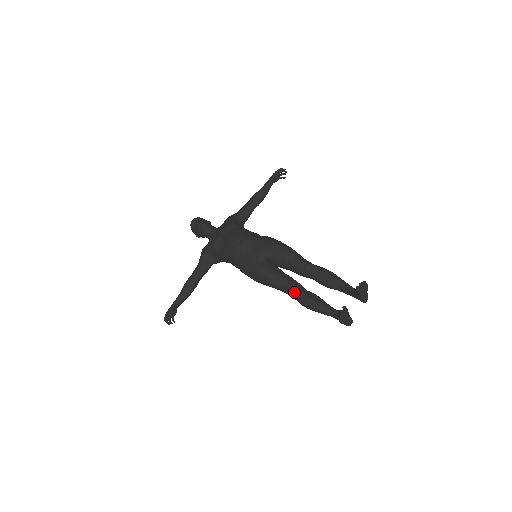
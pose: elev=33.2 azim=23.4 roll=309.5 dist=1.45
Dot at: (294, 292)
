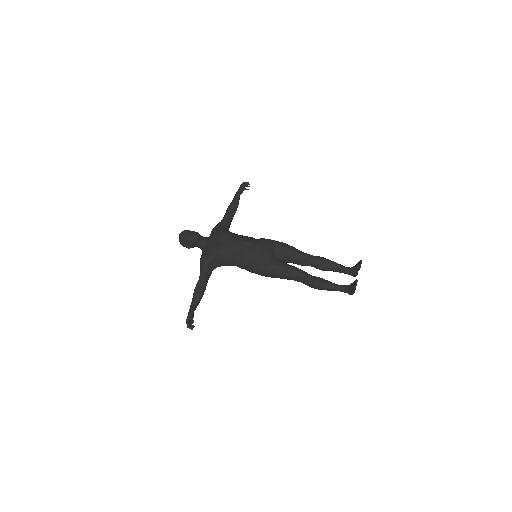
Dot at: (306, 278)
